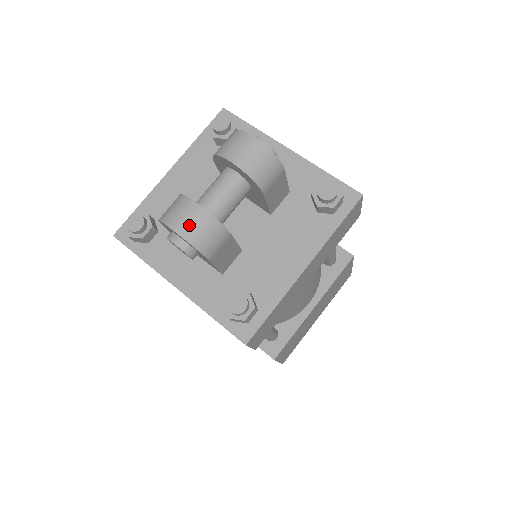
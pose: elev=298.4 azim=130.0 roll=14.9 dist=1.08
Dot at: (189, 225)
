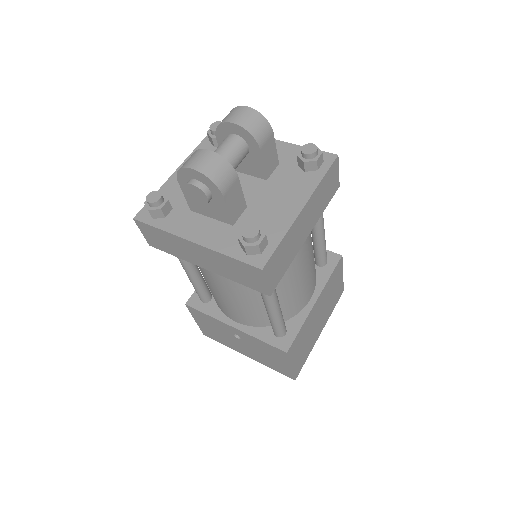
Dot at: (204, 163)
